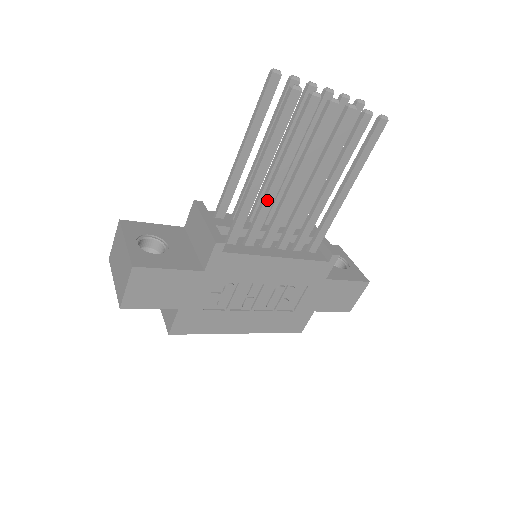
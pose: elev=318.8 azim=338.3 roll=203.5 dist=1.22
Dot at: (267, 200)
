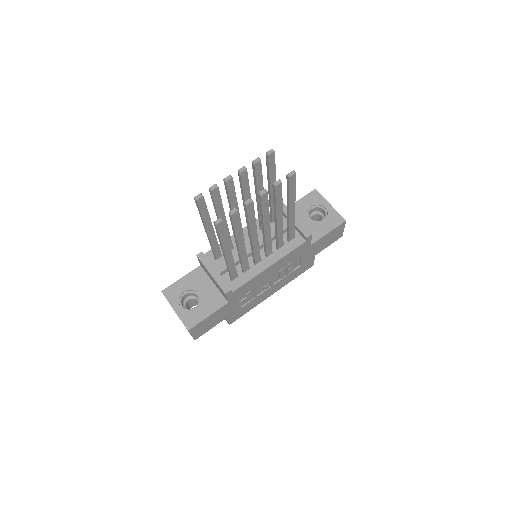
Dot at: (242, 255)
